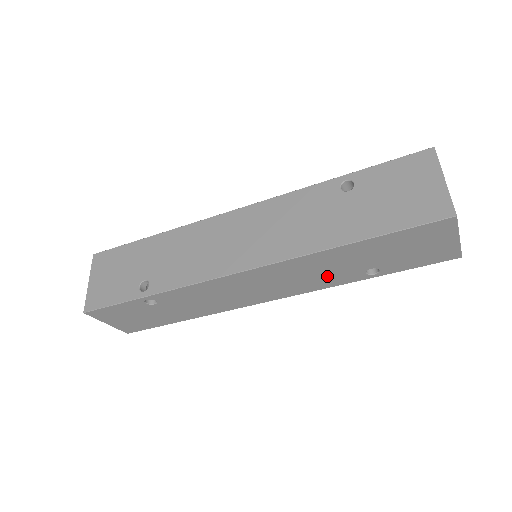
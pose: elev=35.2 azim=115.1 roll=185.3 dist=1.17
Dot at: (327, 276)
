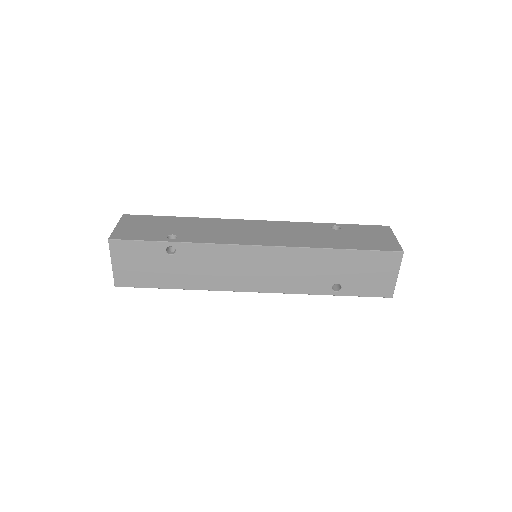
Dot at: (307, 279)
